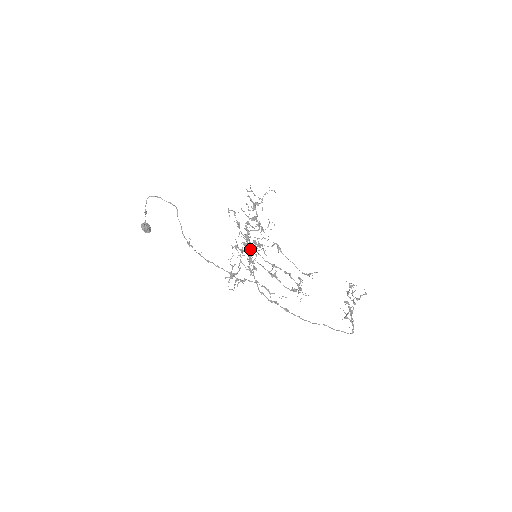
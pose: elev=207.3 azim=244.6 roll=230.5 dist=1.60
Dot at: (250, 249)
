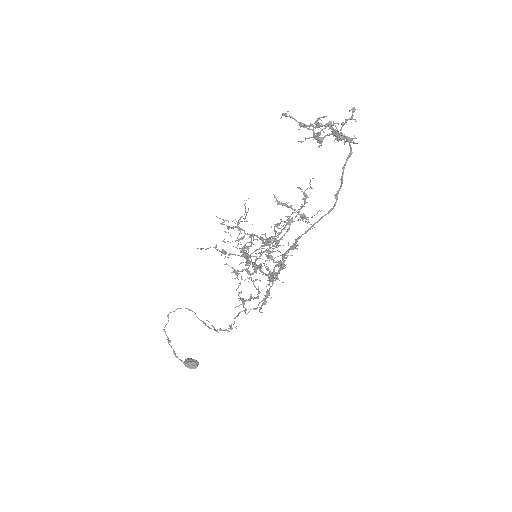
Dot at: occluded
